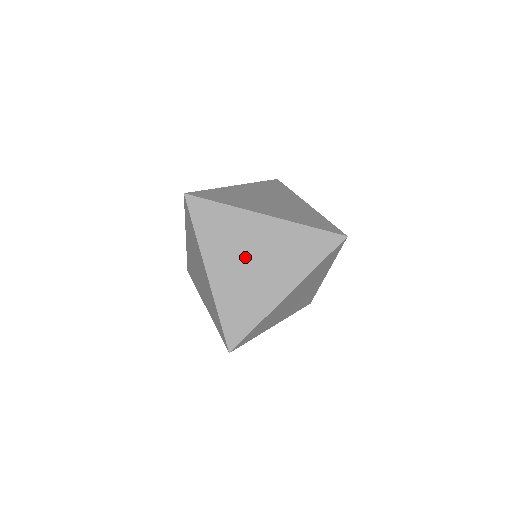
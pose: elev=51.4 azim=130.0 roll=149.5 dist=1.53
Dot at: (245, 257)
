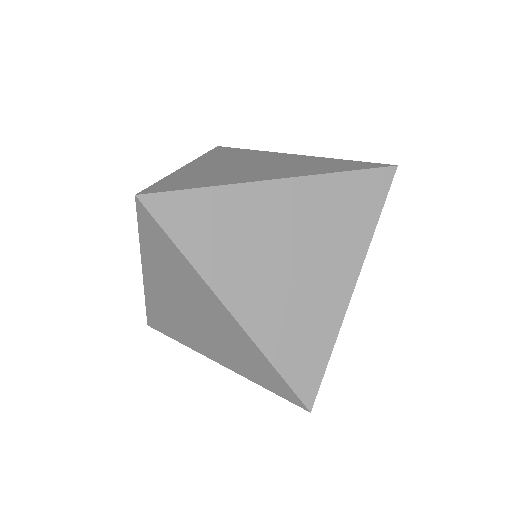
Dot at: (245, 163)
